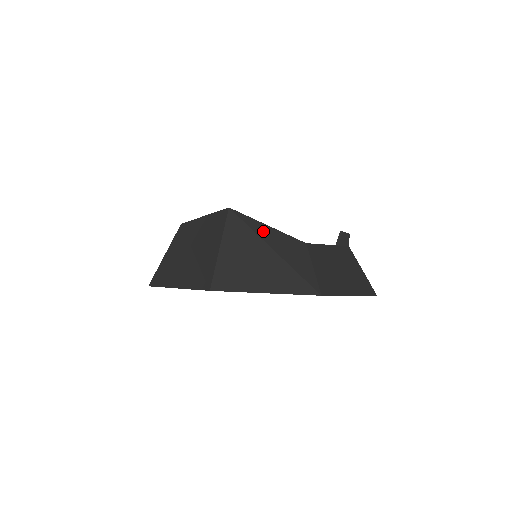
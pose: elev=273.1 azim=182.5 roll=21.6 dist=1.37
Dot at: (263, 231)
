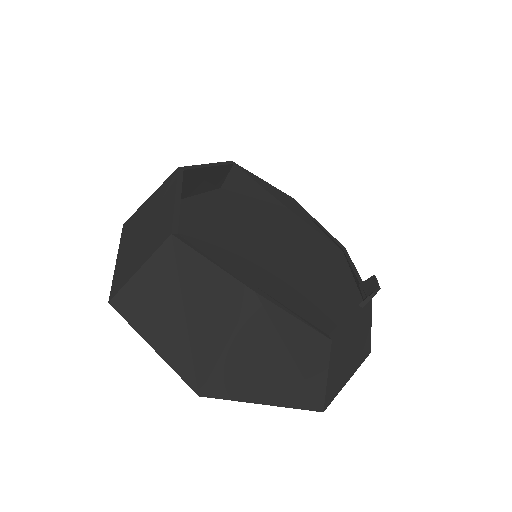
Dot at: (288, 328)
